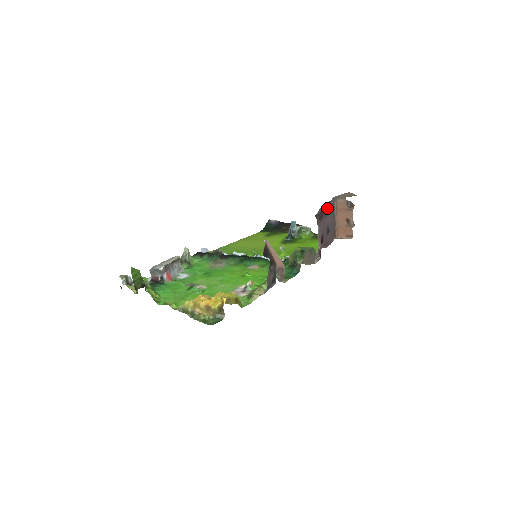
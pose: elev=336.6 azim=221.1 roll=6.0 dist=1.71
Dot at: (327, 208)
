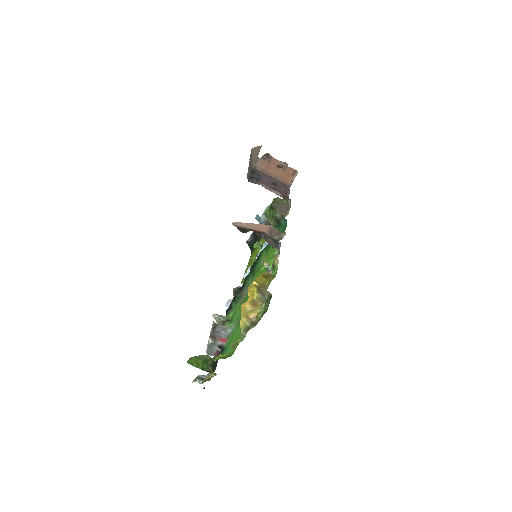
Dot at: (254, 174)
